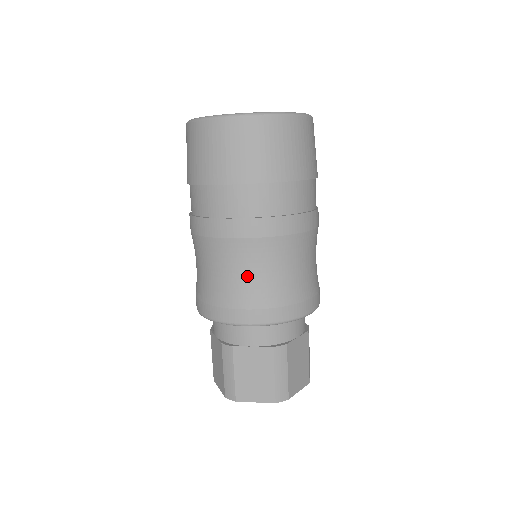
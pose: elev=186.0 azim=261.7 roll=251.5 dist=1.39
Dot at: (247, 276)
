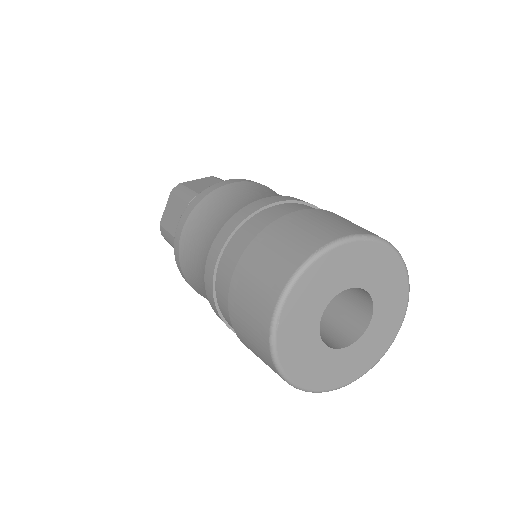
Dot at: occluded
